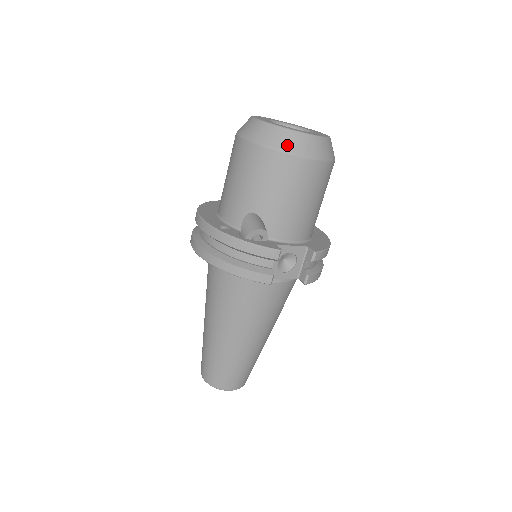
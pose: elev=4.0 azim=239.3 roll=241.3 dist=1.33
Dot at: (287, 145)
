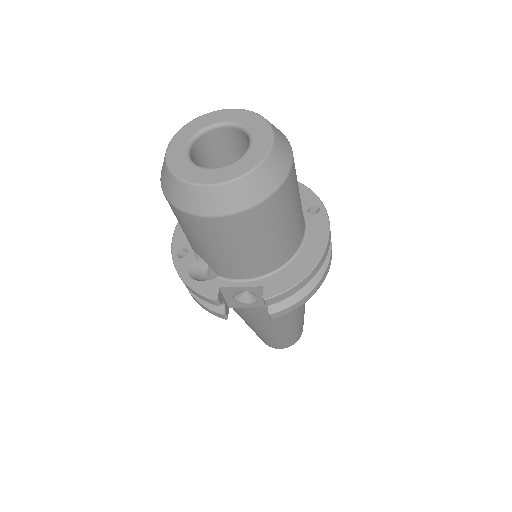
Dot at: (181, 201)
